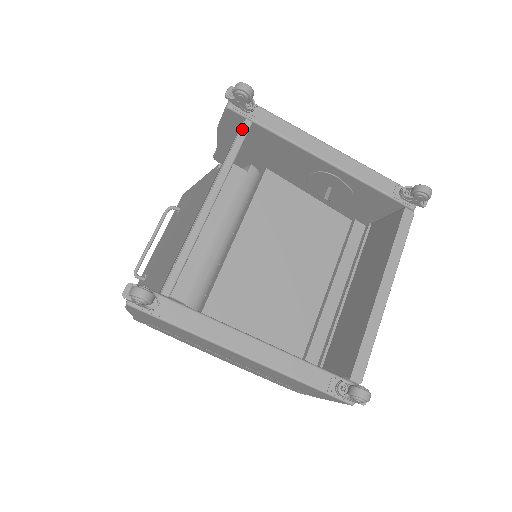
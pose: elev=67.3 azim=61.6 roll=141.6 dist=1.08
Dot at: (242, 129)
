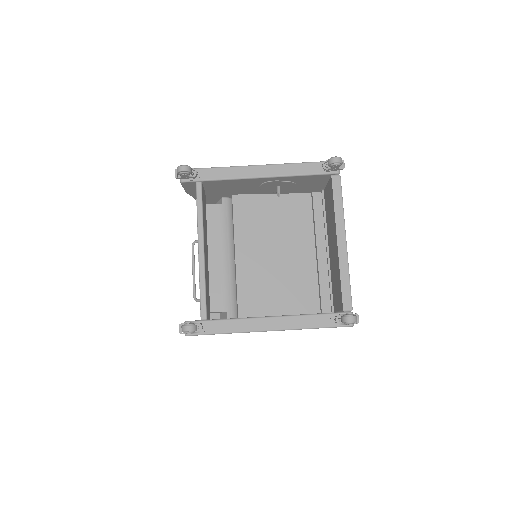
Dot at: (197, 191)
